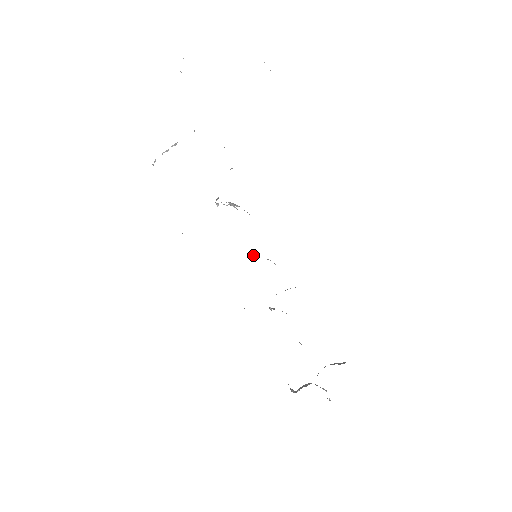
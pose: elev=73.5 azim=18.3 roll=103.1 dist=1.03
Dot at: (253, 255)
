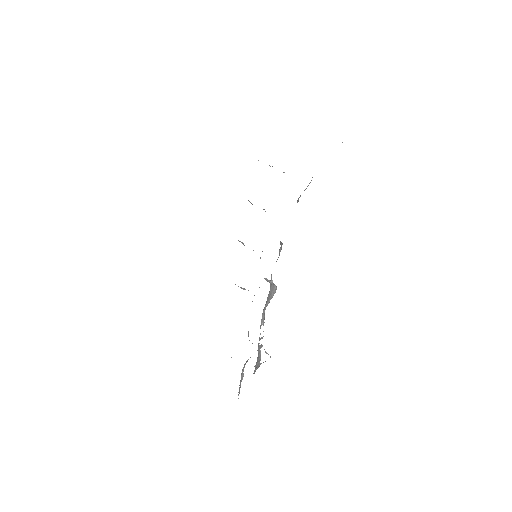
Dot at: occluded
